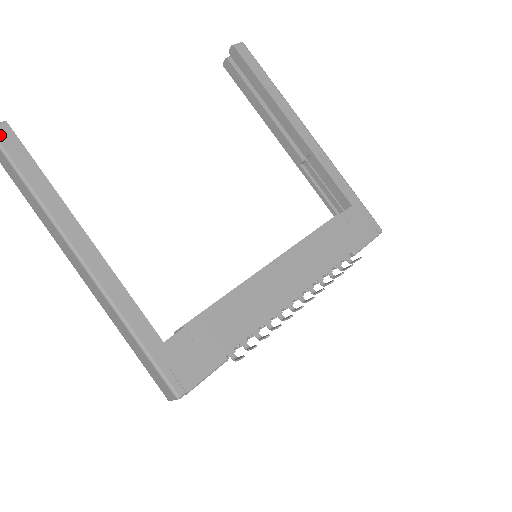
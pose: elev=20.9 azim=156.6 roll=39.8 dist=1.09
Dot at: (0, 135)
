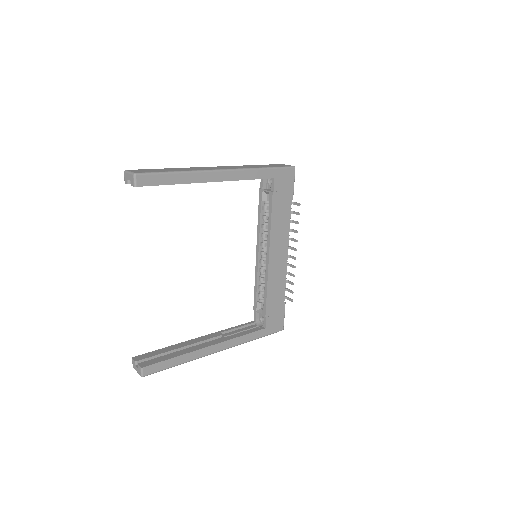
Dot at: (149, 372)
